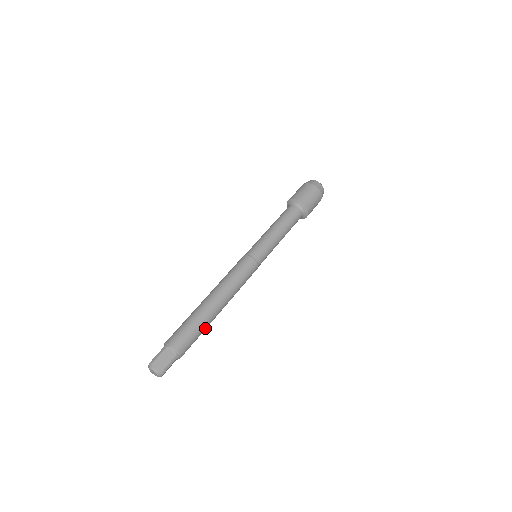
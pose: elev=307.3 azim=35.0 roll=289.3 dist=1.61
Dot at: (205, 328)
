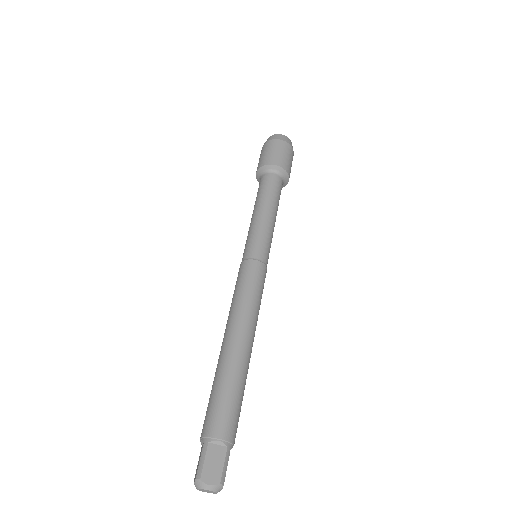
Dot at: (244, 385)
